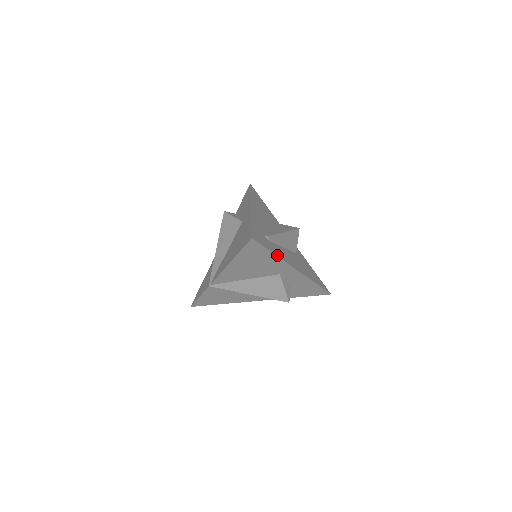
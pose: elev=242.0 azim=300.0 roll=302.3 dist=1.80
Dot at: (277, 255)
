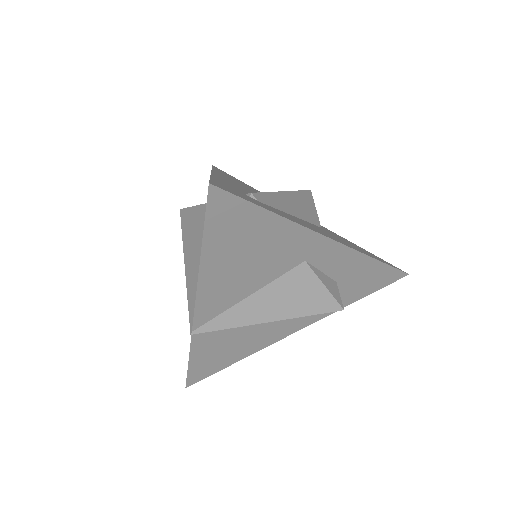
Dot at: (281, 215)
